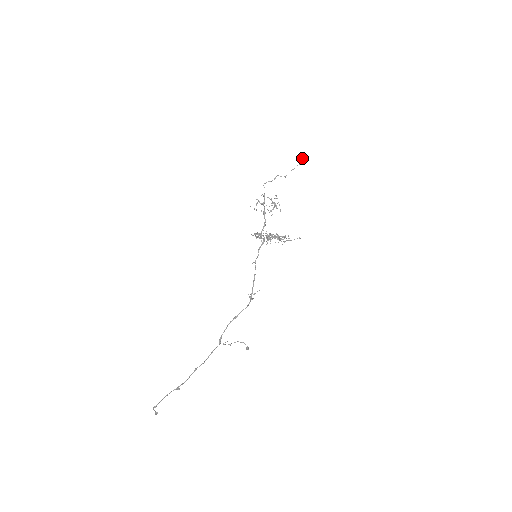
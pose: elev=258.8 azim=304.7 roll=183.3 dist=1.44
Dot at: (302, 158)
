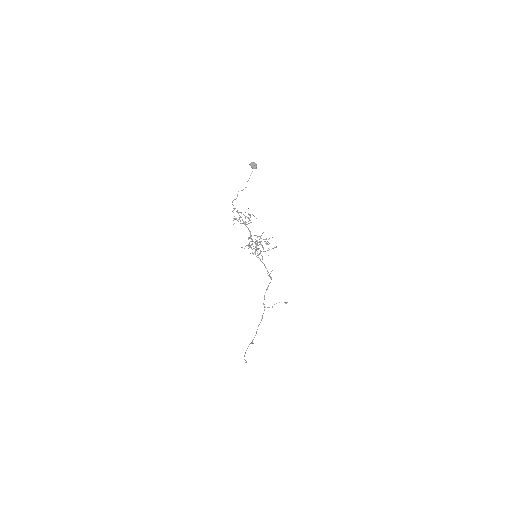
Dot at: (251, 166)
